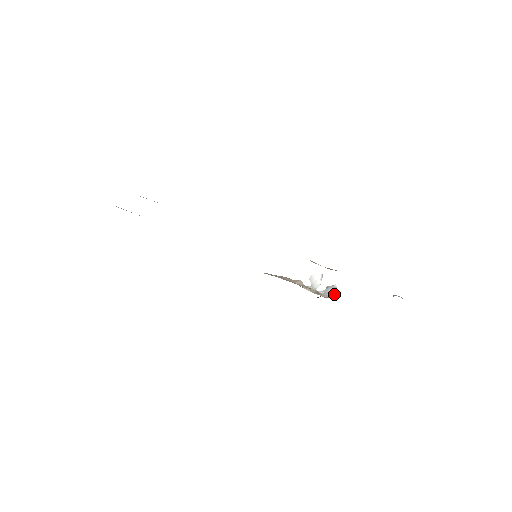
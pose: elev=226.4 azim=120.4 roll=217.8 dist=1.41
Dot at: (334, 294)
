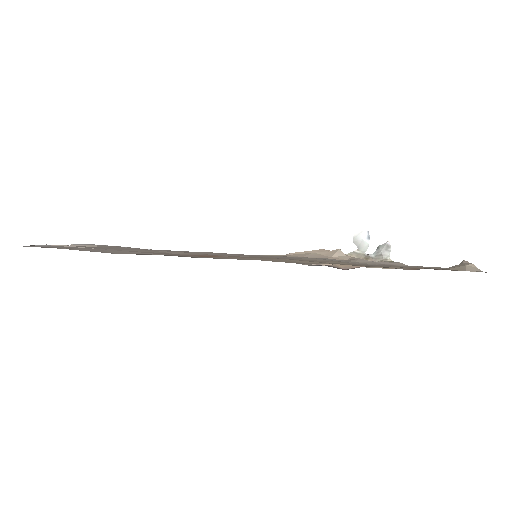
Dot at: (389, 255)
